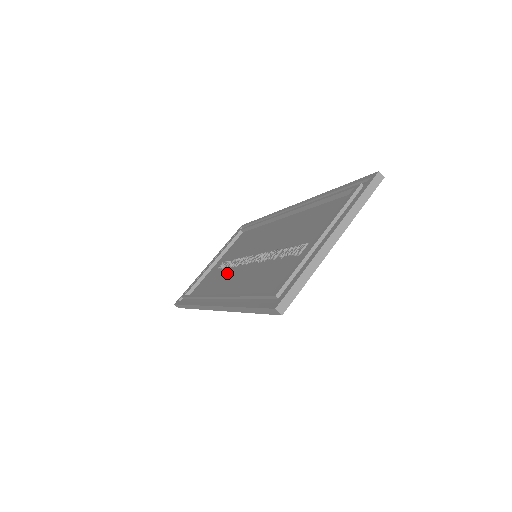
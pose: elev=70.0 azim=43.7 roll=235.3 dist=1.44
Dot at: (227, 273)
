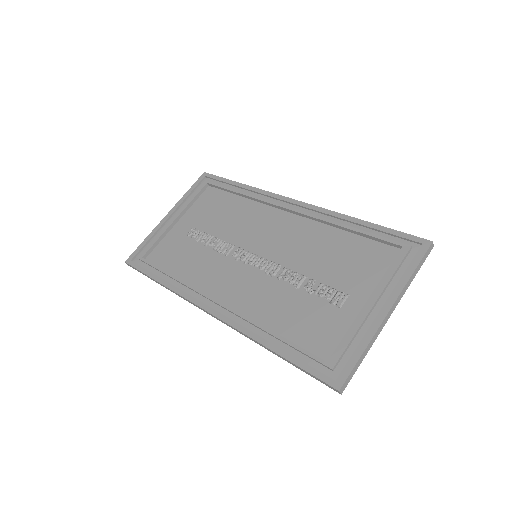
Dot at: (212, 258)
